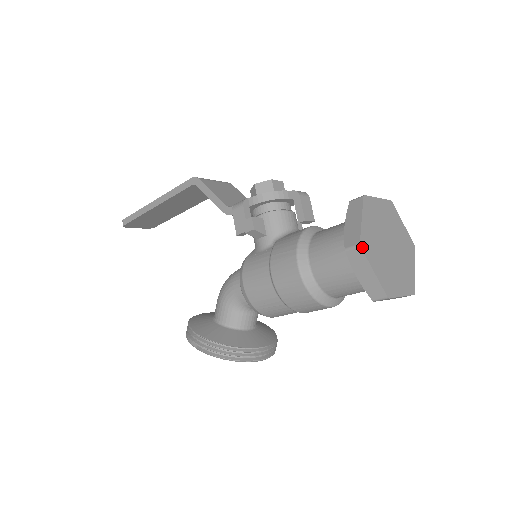
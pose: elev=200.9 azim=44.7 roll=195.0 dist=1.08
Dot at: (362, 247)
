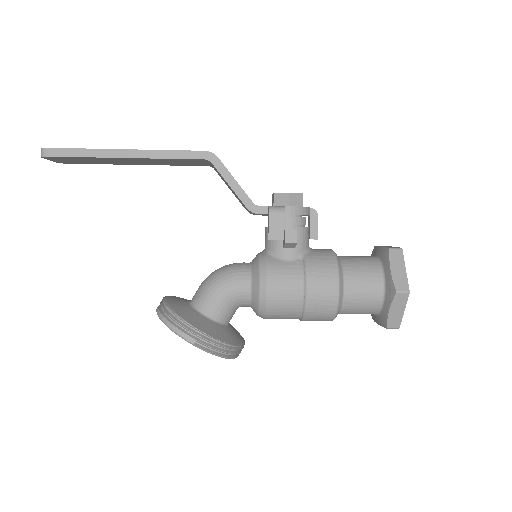
Dot at: (409, 293)
